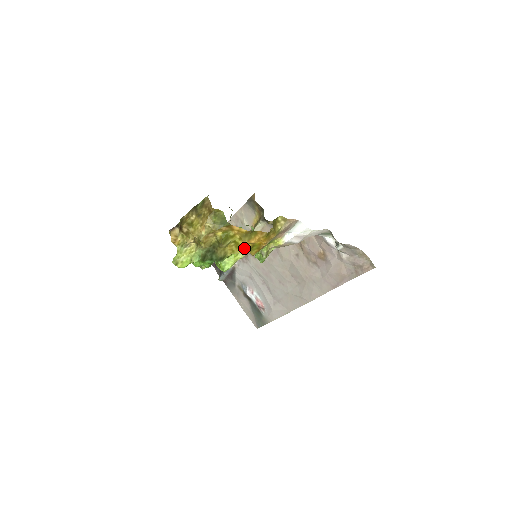
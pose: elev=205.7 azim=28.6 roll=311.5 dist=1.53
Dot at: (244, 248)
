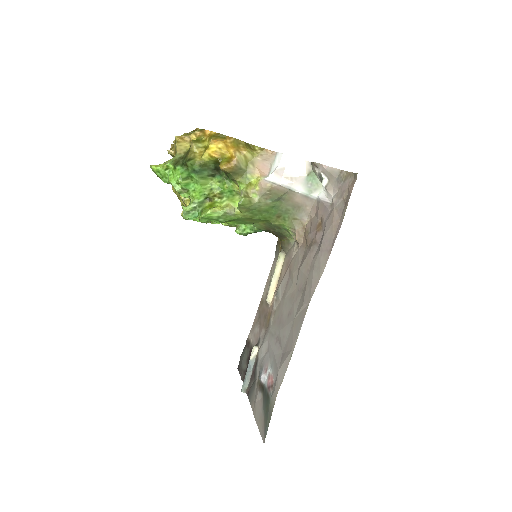
Dot at: (211, 150)
